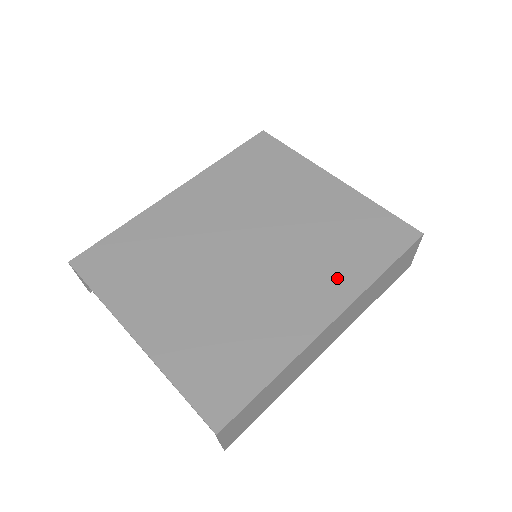
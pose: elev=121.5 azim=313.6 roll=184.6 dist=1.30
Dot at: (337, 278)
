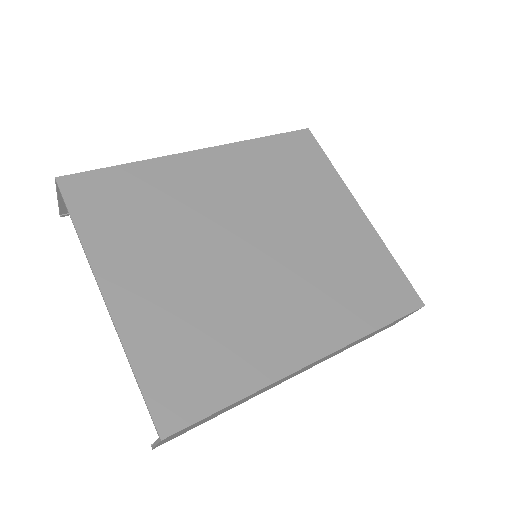
Dot at: (333, 317)
